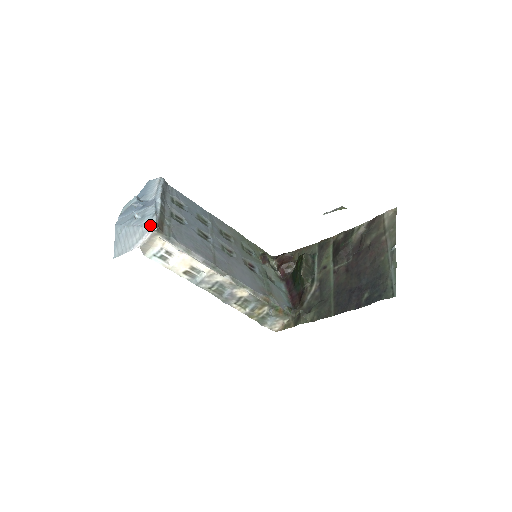
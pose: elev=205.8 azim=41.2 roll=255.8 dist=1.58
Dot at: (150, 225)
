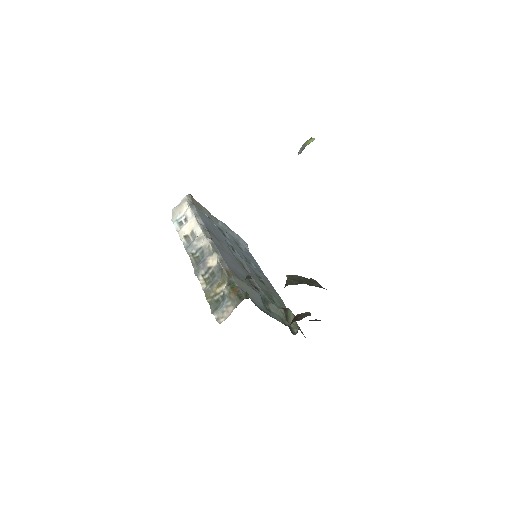
Dot at: occluded
